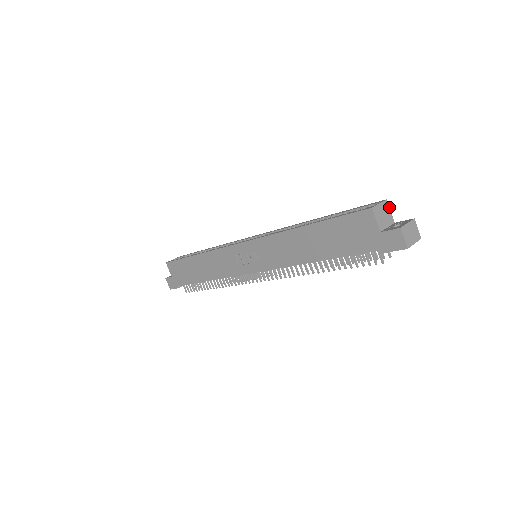
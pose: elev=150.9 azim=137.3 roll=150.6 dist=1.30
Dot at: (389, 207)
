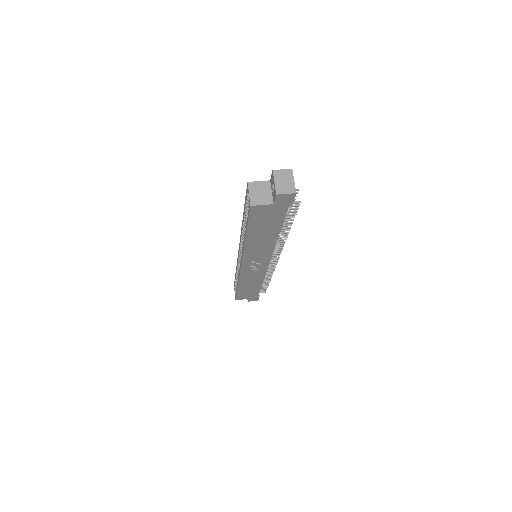
Dot at: (255, 182)
